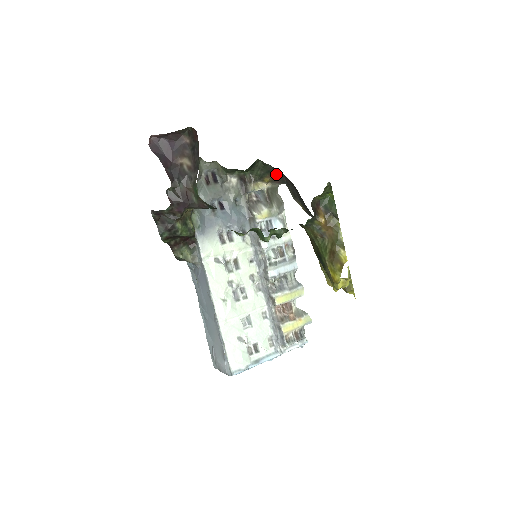
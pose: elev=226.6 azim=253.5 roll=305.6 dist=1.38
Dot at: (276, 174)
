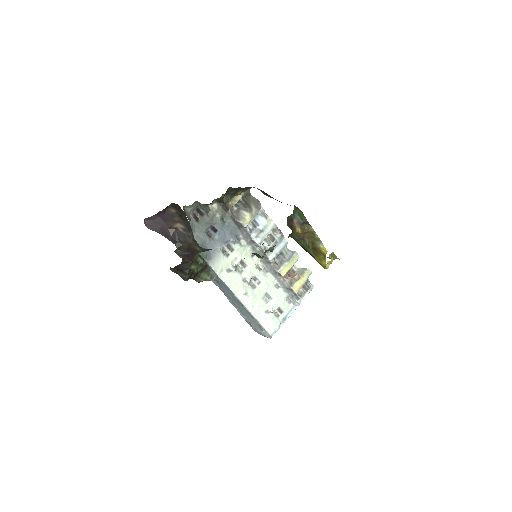
Dot at: (245, 187)
